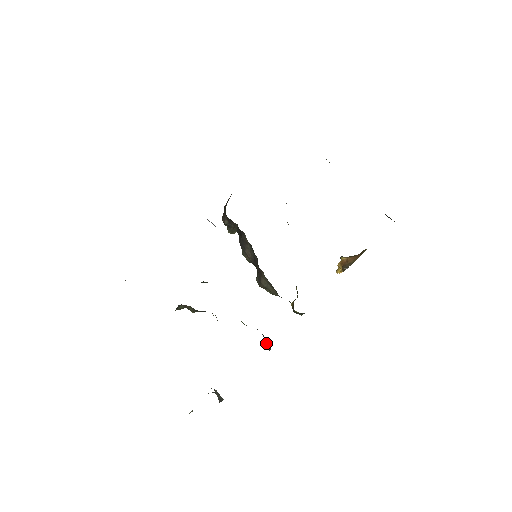
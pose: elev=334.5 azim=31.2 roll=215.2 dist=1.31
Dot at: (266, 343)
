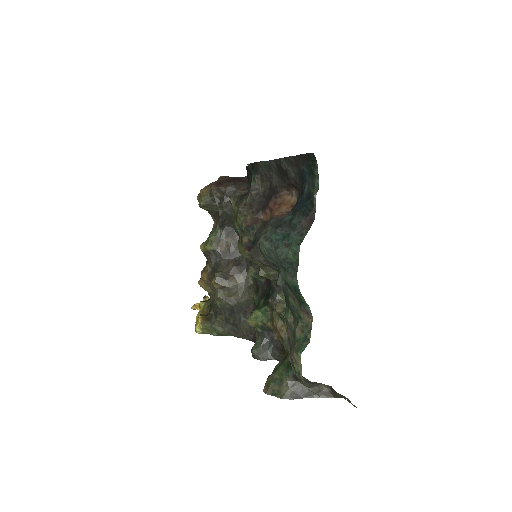
Dot at: (269, 351)
